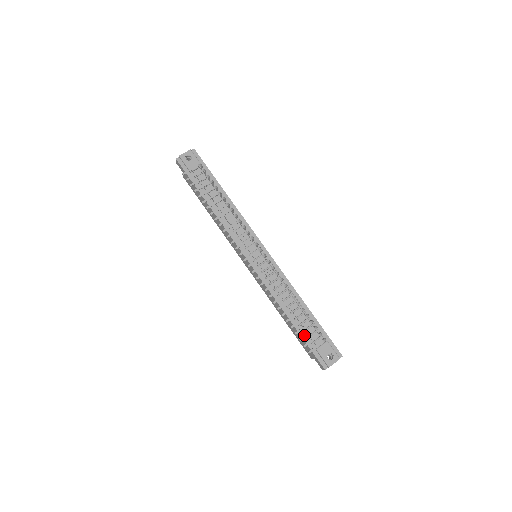
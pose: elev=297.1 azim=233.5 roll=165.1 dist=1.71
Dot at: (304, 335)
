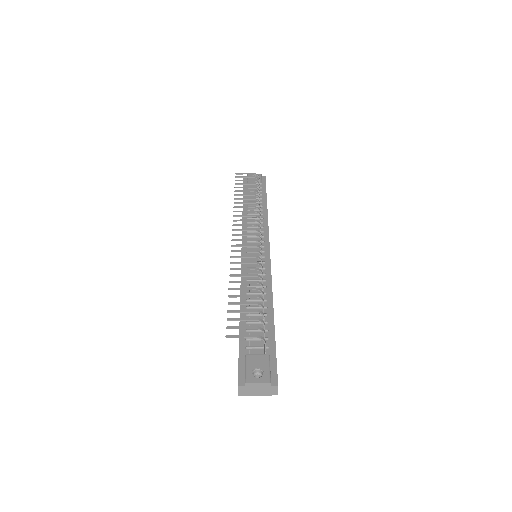
Dot at: occluded
